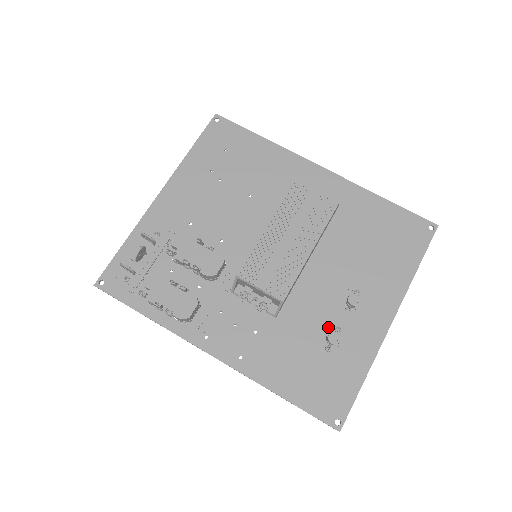
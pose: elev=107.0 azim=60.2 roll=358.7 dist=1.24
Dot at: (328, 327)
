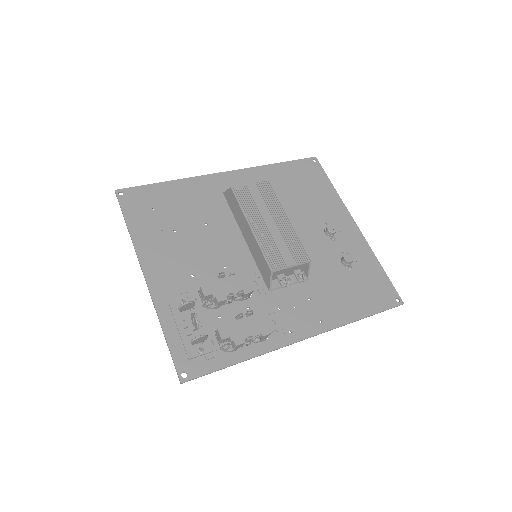
Dot at: (336, 257)
